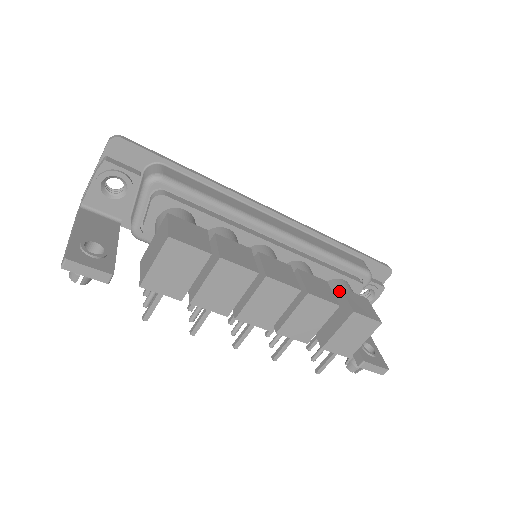
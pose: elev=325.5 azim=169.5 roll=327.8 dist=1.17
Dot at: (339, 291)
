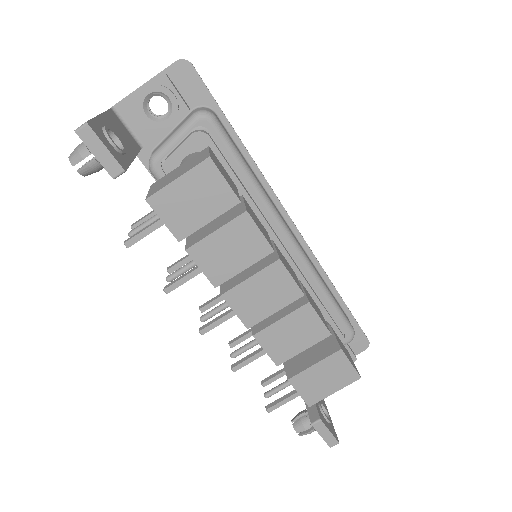
Dot at: occluded
